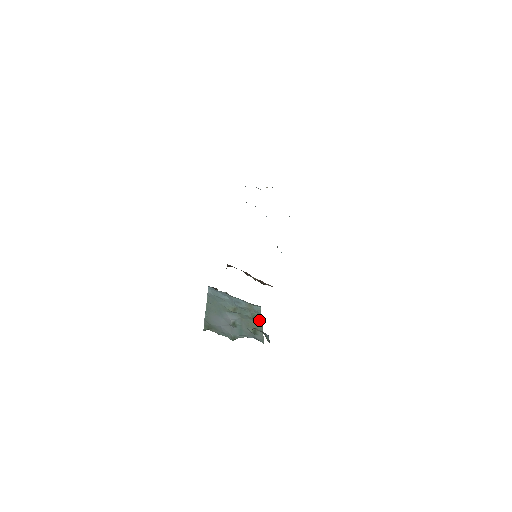
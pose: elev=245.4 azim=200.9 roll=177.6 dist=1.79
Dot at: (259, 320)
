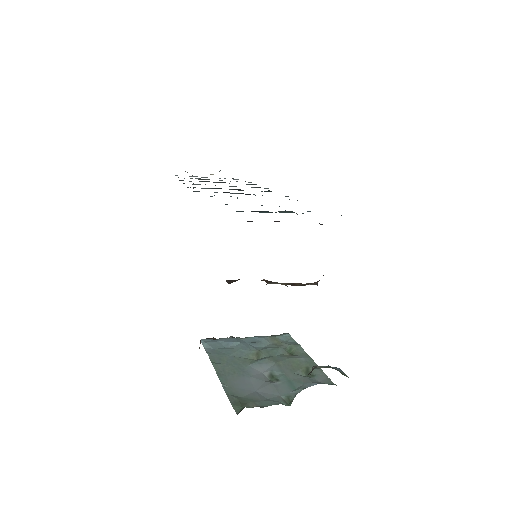
Dot at: (301, 353)
